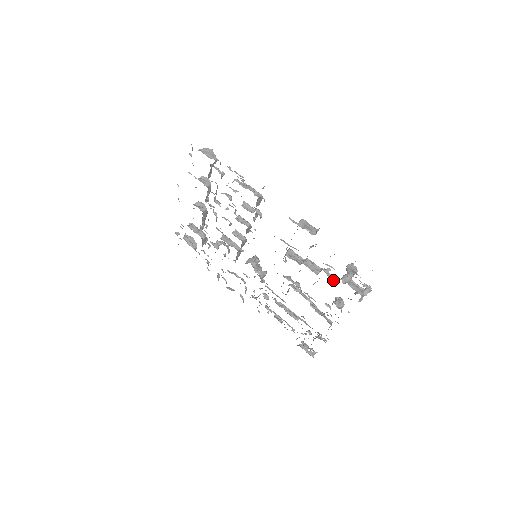
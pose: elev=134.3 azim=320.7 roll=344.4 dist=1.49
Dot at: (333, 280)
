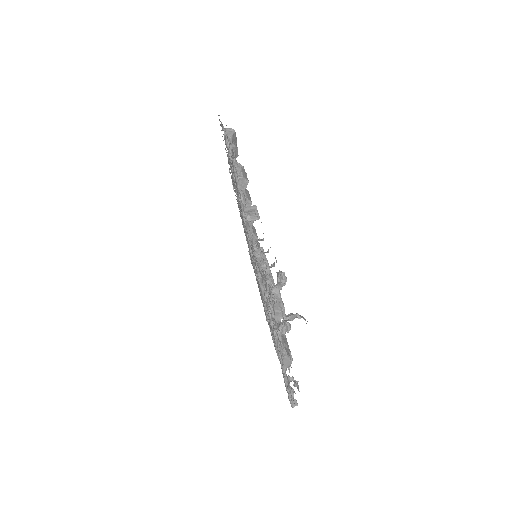
Dot at: occluded
